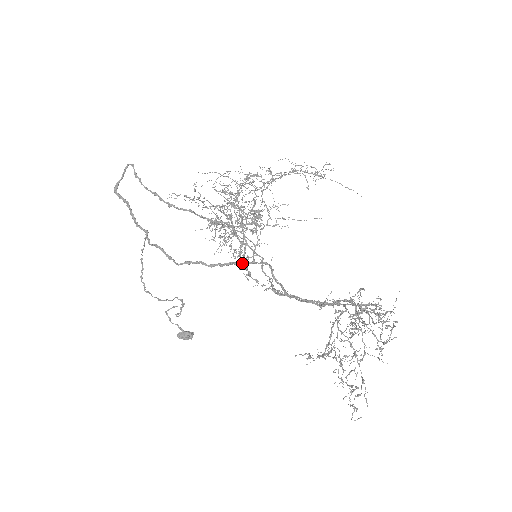
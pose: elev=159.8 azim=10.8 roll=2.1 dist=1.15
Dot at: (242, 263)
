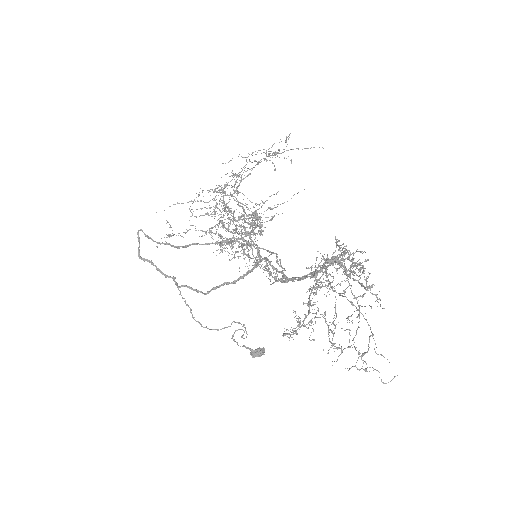
Dot at: (264, 267)
